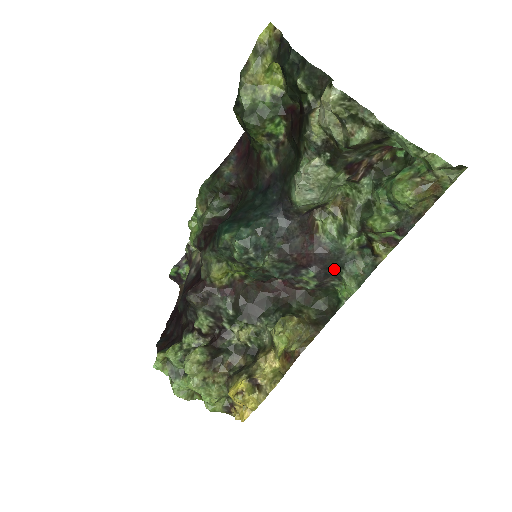
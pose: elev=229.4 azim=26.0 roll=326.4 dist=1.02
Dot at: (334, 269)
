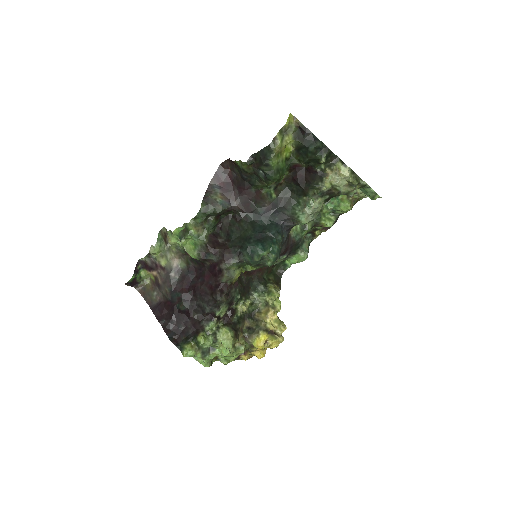
Dot at: (295, 250)
